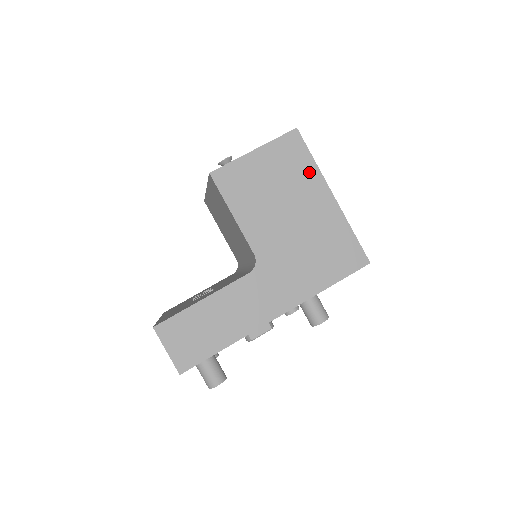
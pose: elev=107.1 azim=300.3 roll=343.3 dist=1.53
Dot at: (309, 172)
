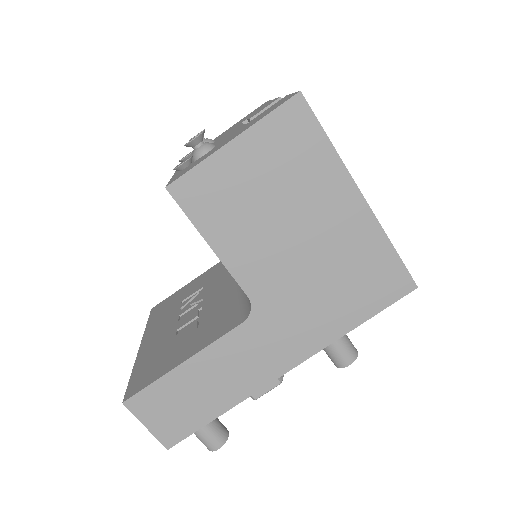
Dot at: (324, 165)
